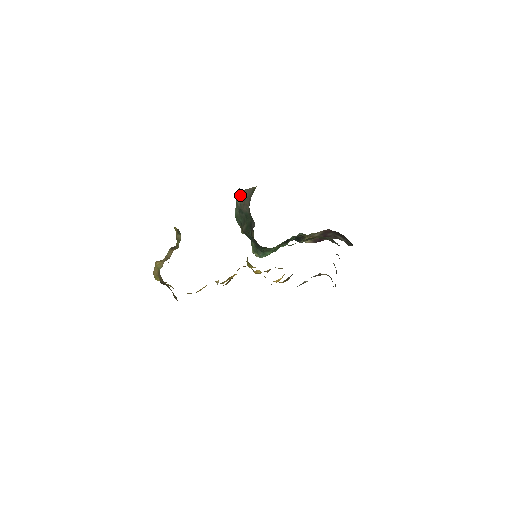
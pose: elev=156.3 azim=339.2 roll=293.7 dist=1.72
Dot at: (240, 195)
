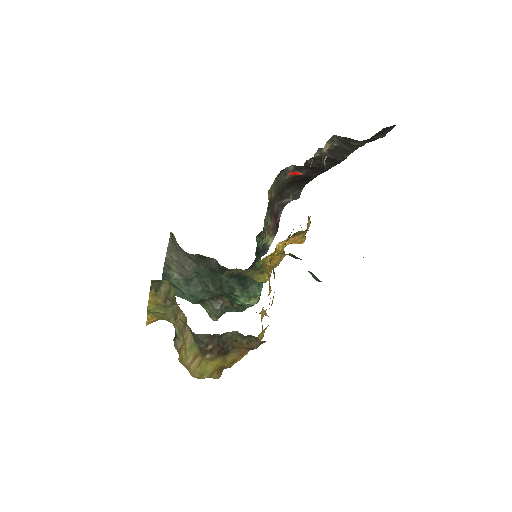
Dot at: (168, 269)
